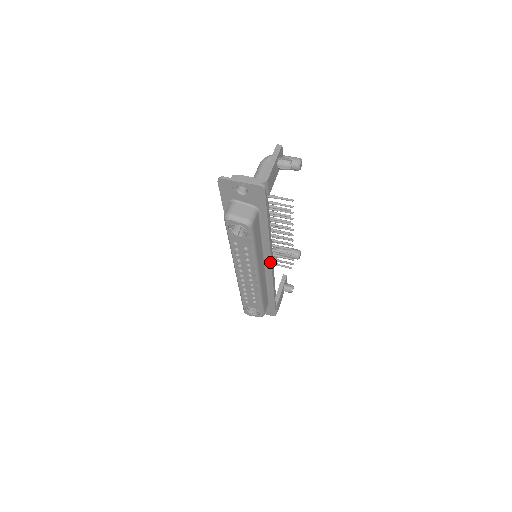
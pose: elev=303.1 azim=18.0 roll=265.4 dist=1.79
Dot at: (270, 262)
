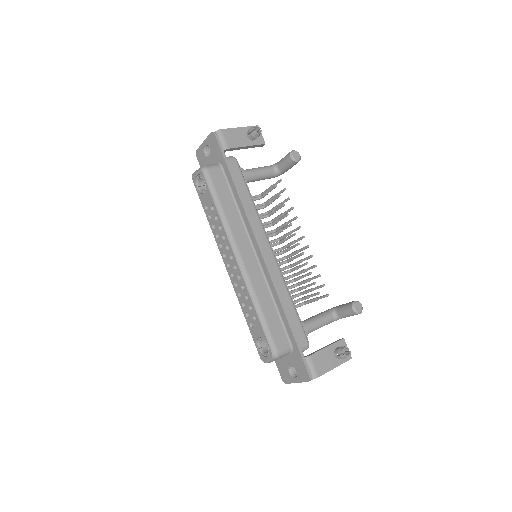
Dot at: (258, 246)
